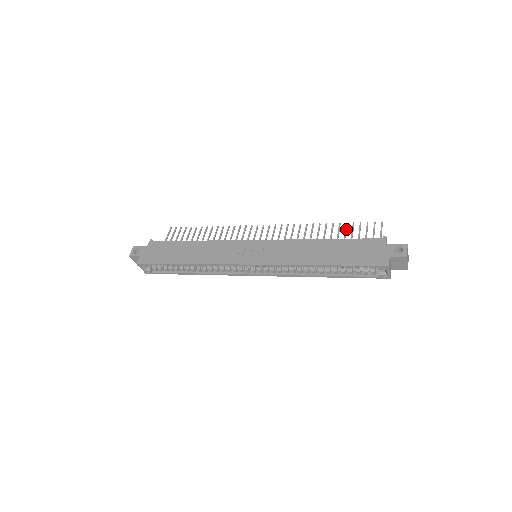
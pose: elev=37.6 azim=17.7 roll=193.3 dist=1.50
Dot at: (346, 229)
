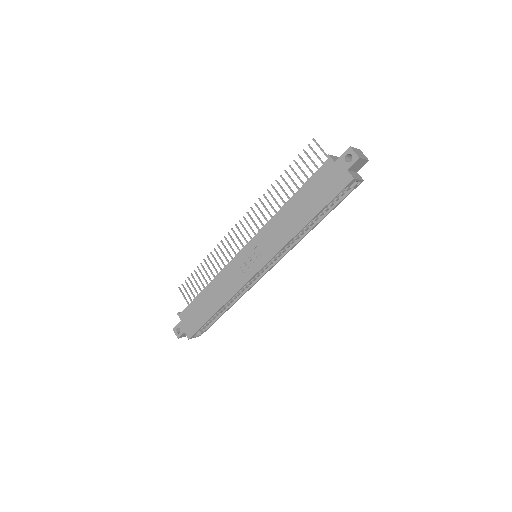
Dot at: (294, 171)
